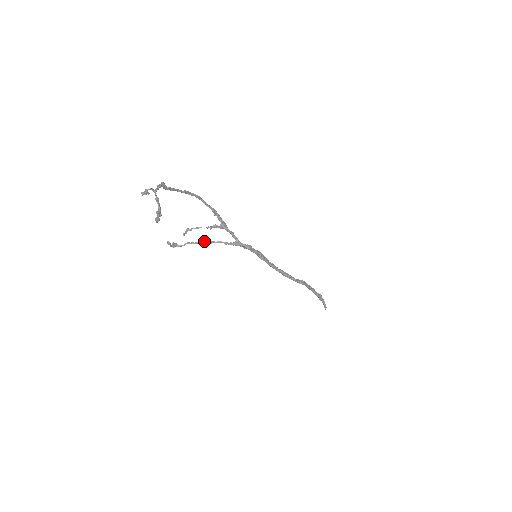
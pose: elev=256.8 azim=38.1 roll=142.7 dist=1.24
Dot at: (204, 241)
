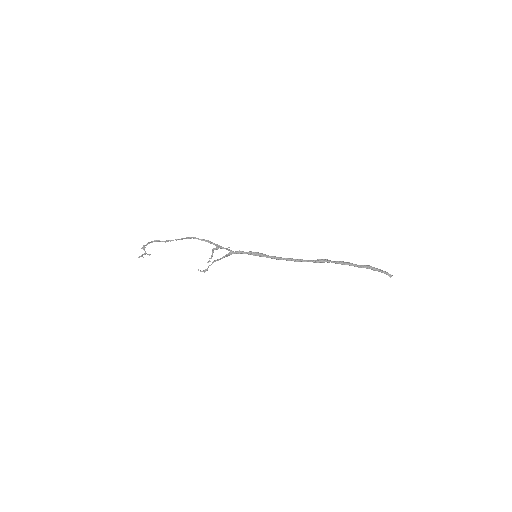
Dot at: (214, 261)
